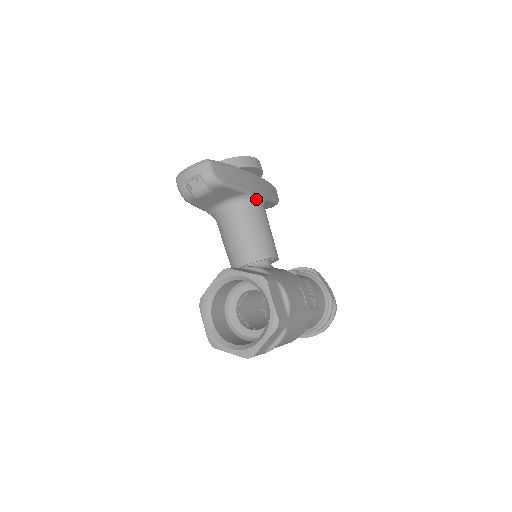
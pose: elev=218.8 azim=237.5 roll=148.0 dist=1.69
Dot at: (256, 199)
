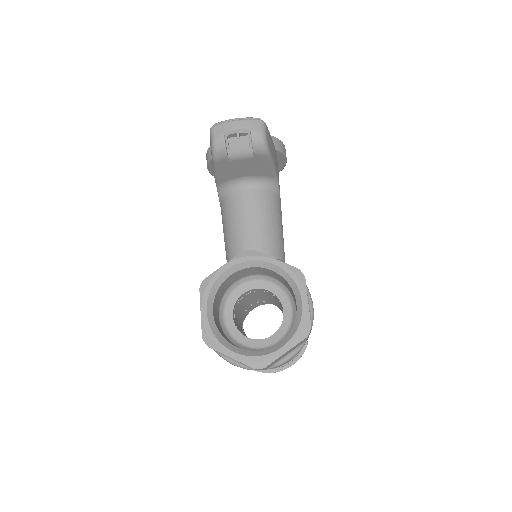
Dot at: (279, 190)
